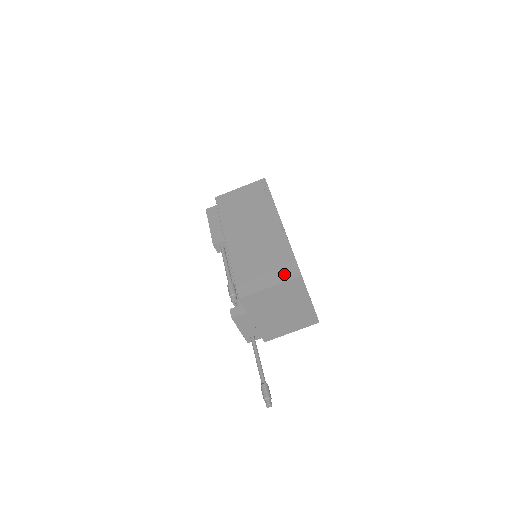
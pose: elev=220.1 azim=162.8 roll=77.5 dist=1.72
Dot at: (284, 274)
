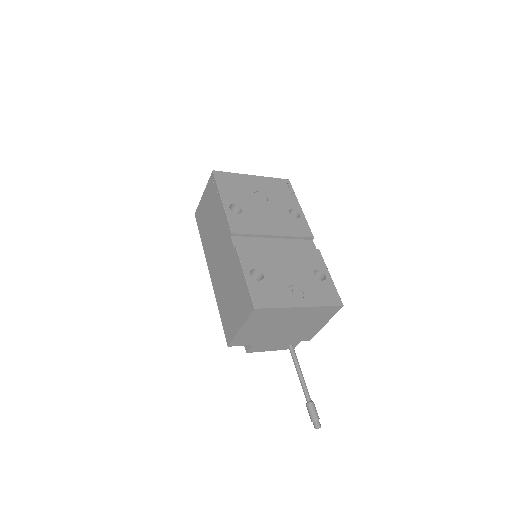
Dot at: (244, 309)
